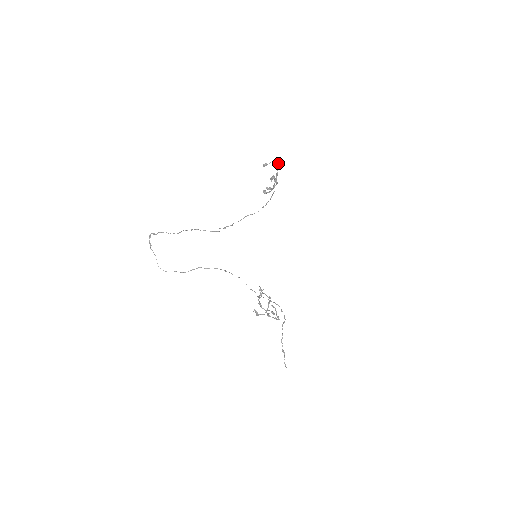
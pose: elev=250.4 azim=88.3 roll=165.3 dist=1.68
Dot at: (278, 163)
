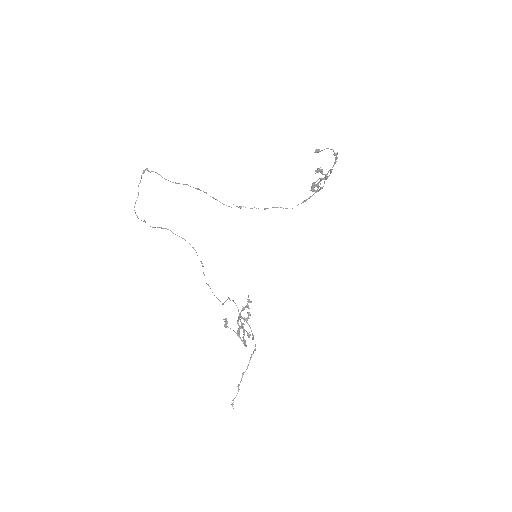
Dot at: (336, 156)
